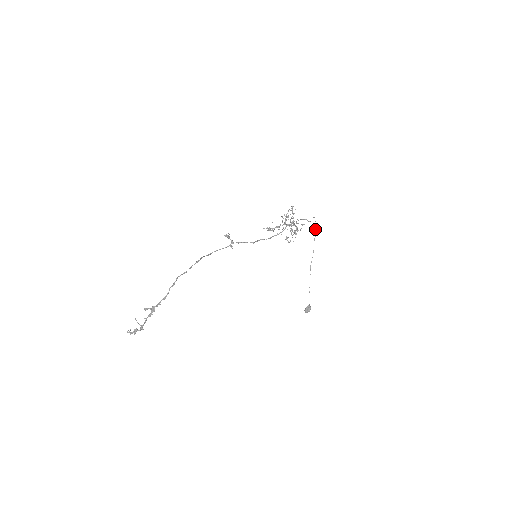
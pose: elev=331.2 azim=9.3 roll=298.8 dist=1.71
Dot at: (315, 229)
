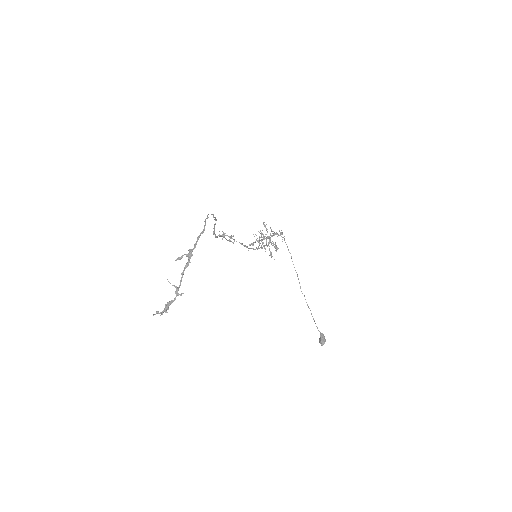
Dot at: (289, 252)
